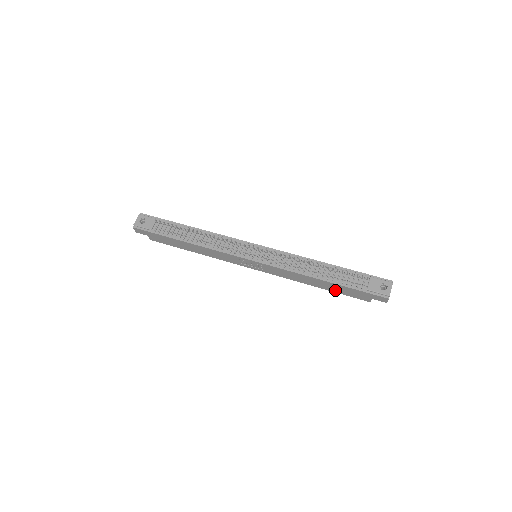
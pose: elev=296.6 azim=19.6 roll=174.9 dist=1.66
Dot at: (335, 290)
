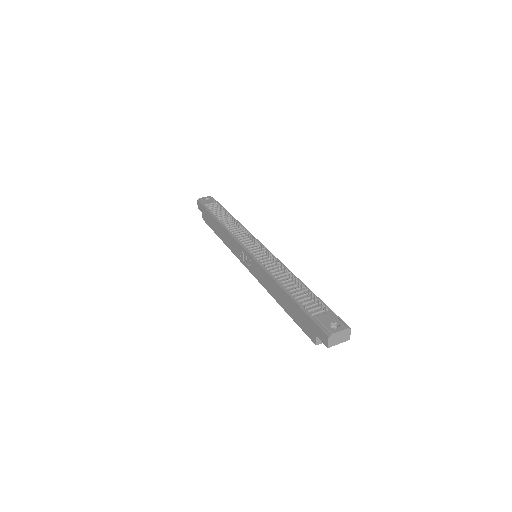
Dot at: (292, 314)
